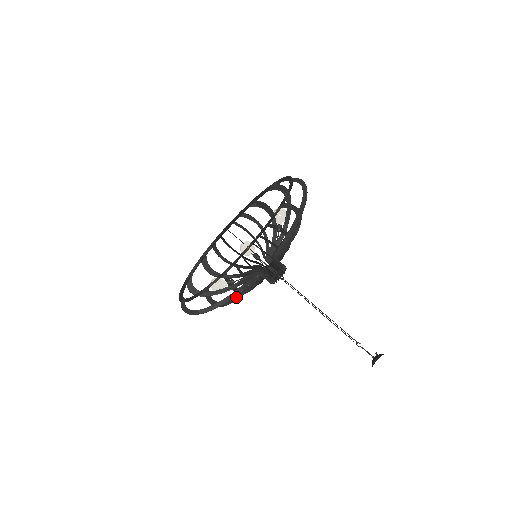
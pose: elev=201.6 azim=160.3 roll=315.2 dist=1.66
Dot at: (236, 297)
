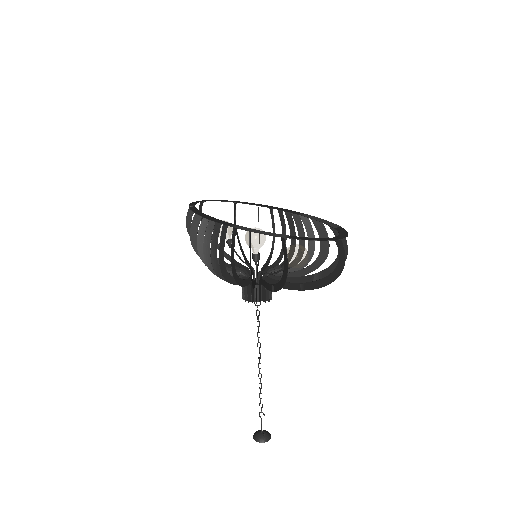
Dot at: (241, 249)
